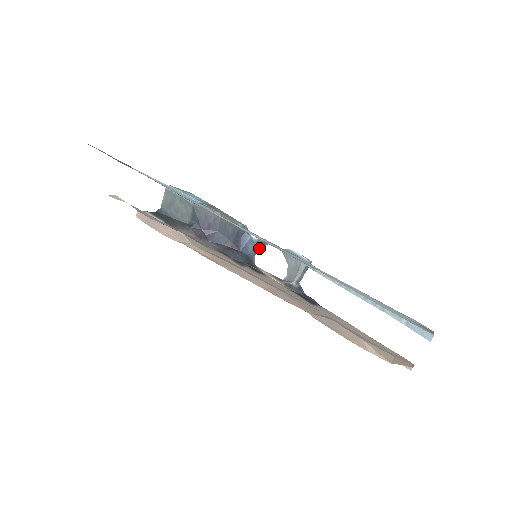
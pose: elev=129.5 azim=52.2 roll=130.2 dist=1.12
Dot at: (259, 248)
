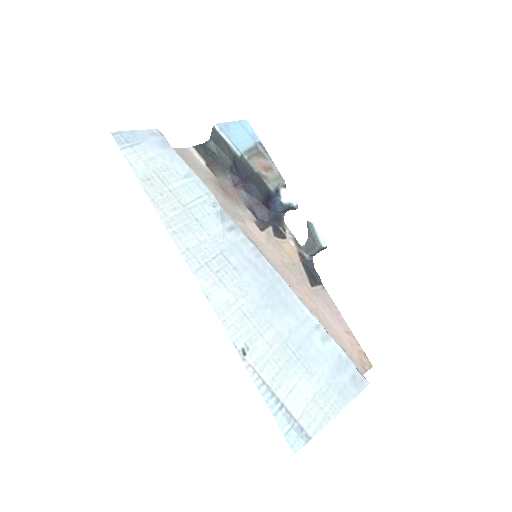
Dot at: (289, 209)
